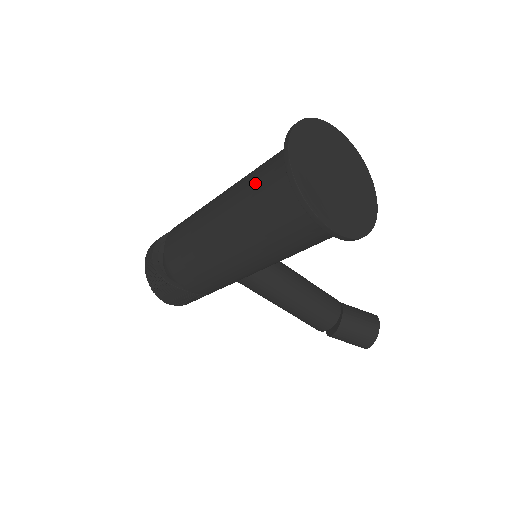
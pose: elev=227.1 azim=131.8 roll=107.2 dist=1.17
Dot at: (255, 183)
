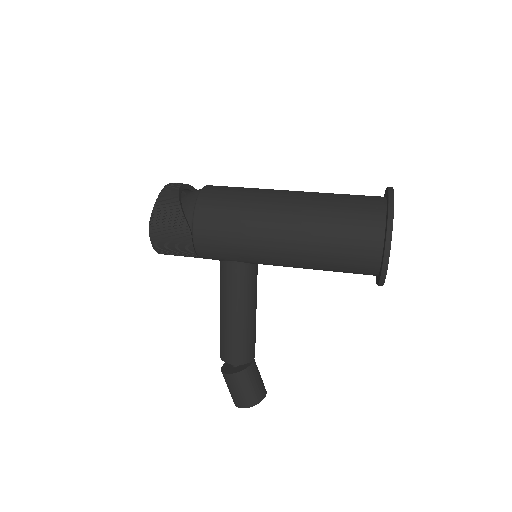
Dot at: (342, 197)
